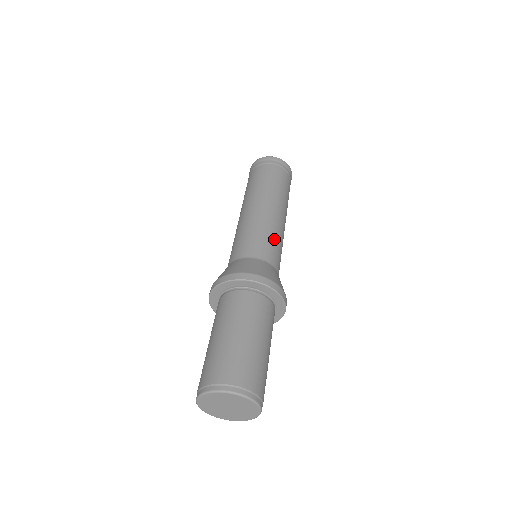
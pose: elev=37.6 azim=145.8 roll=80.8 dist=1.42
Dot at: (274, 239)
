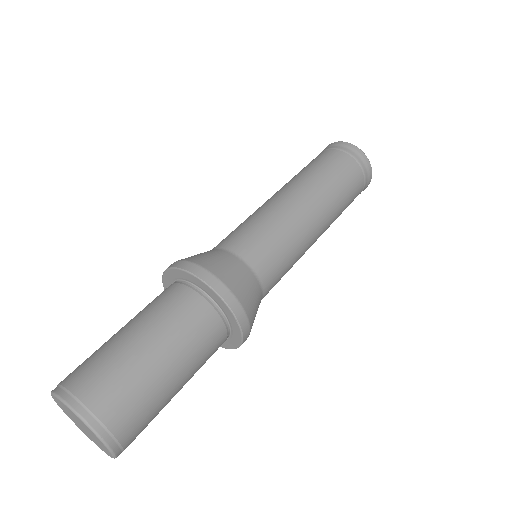
Dot at: (257, 223)
